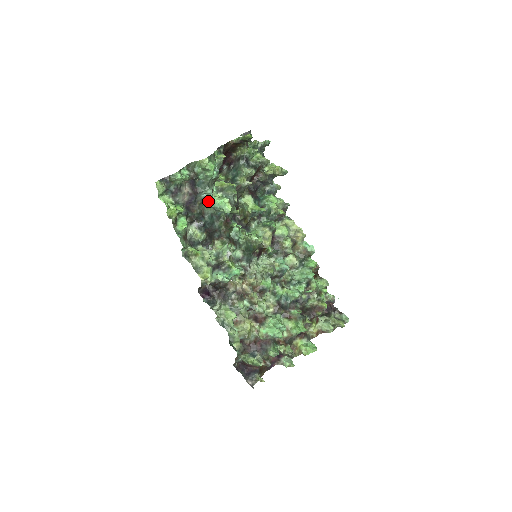
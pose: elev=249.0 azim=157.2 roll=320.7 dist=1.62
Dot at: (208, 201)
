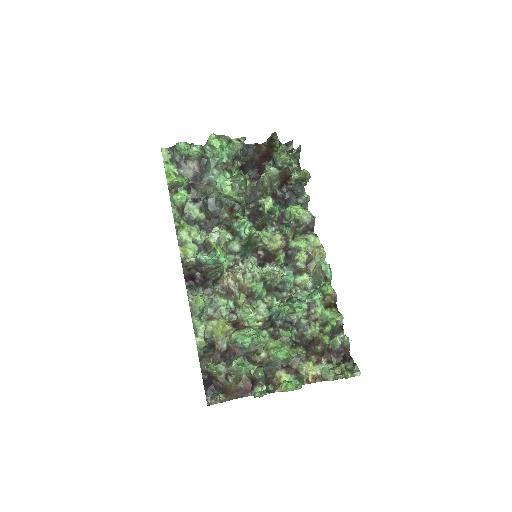
Dot at: (215, 184)
